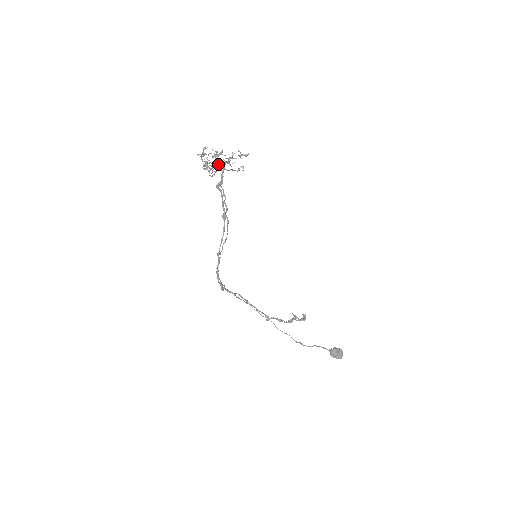
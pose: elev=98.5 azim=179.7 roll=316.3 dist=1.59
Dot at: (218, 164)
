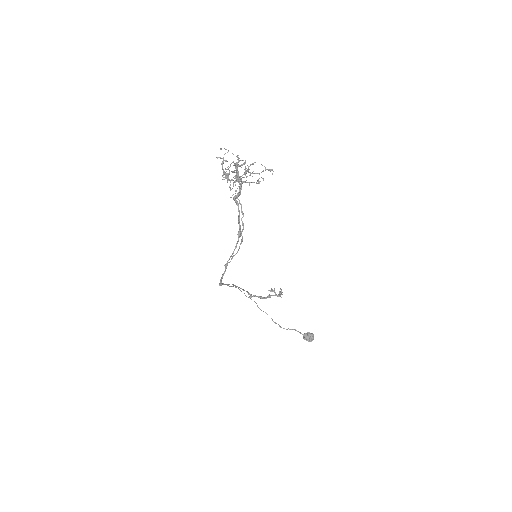
Dot at: (240, 178)
